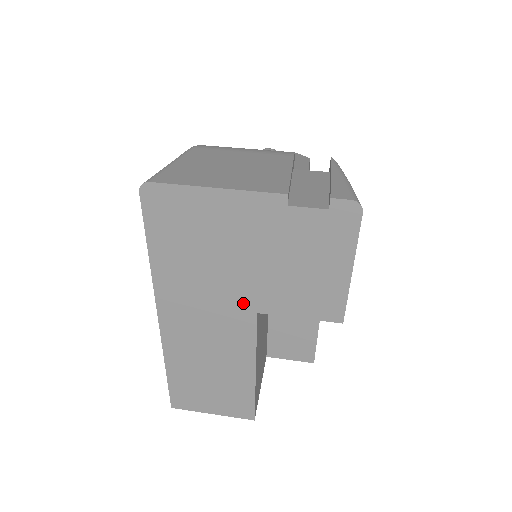
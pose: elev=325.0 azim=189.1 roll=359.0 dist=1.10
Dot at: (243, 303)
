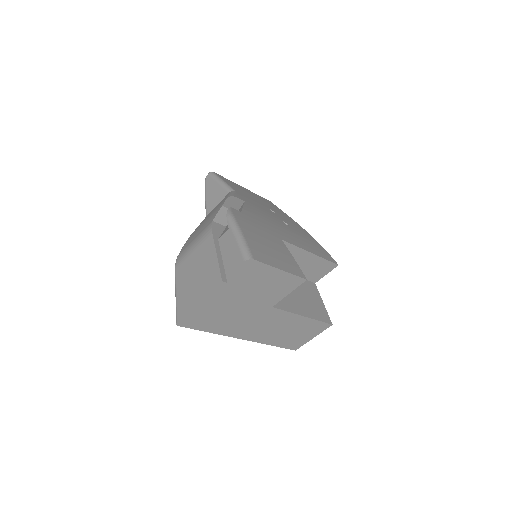
Dot at: (262, 310)
